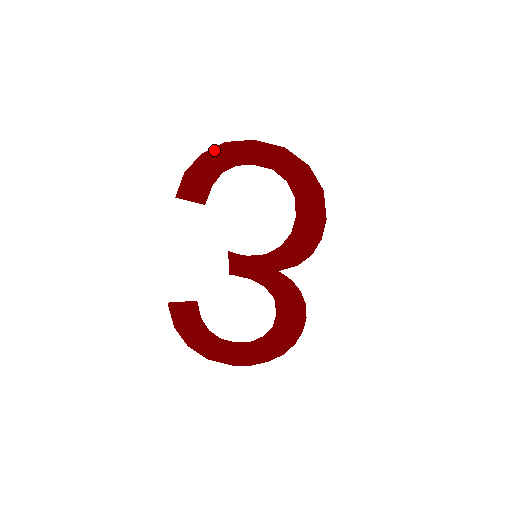
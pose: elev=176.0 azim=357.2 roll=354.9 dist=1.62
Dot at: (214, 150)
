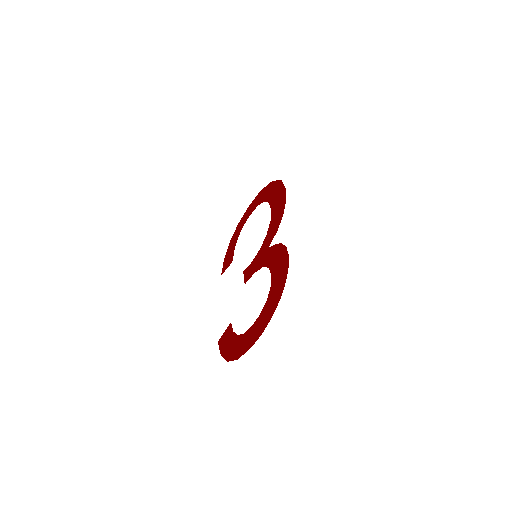
Dot at: (234, 233)
